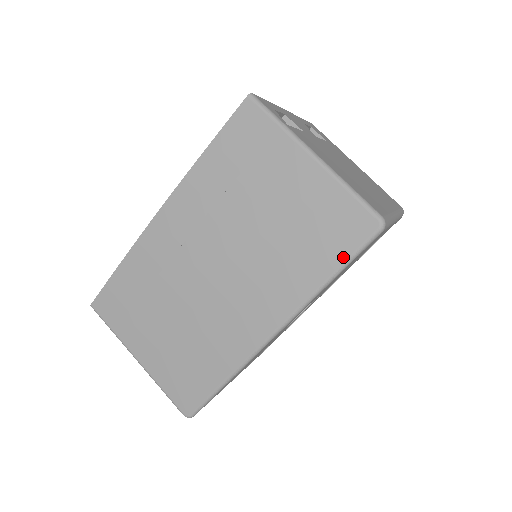
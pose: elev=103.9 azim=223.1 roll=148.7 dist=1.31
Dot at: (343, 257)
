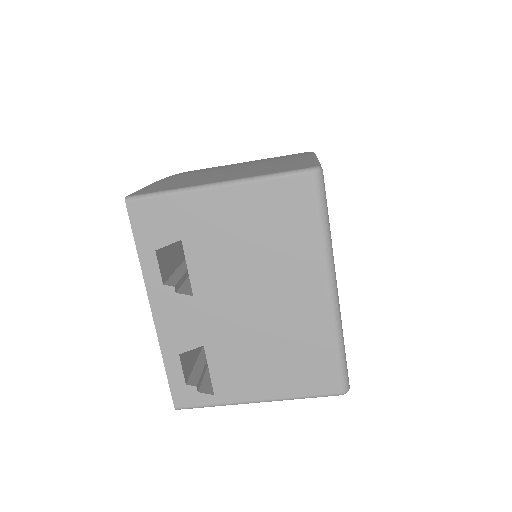
Dot at: occluded
